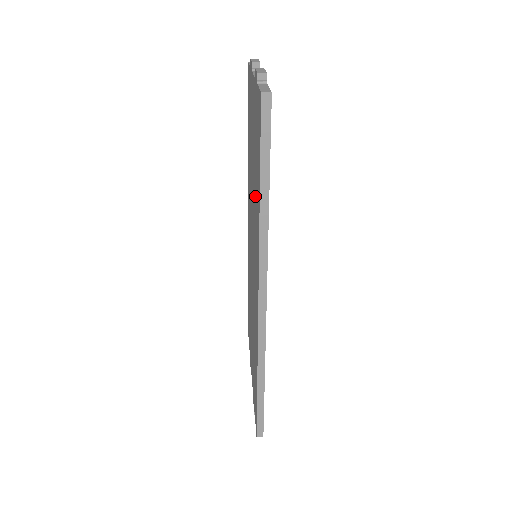
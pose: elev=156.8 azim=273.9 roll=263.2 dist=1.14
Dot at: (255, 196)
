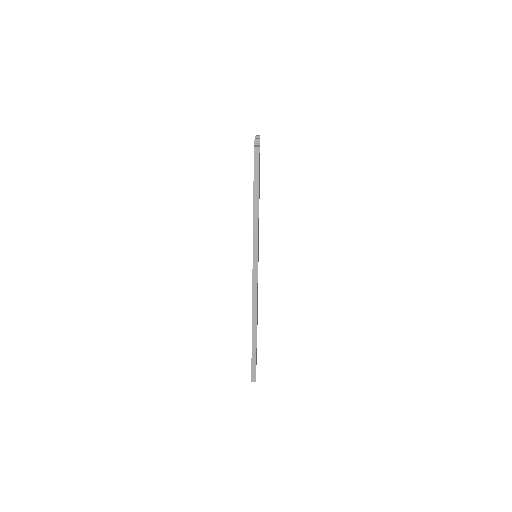
Dot at: occluded
